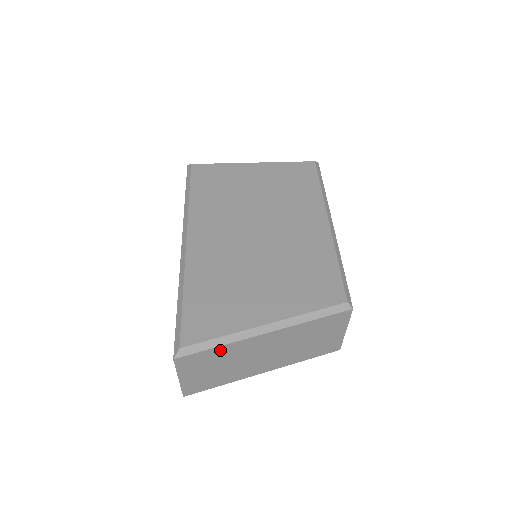
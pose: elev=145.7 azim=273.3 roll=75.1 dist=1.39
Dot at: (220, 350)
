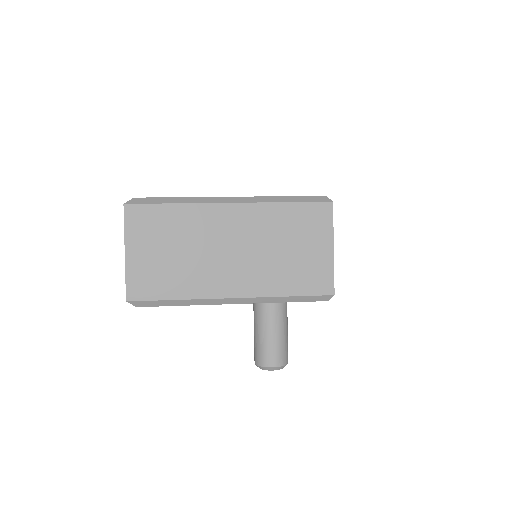
Dot at: (176, 212)
